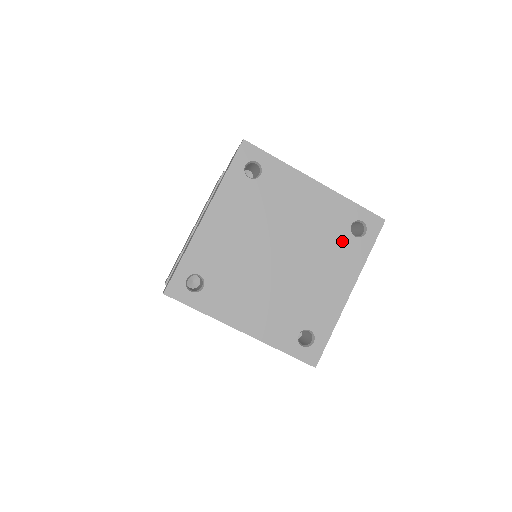
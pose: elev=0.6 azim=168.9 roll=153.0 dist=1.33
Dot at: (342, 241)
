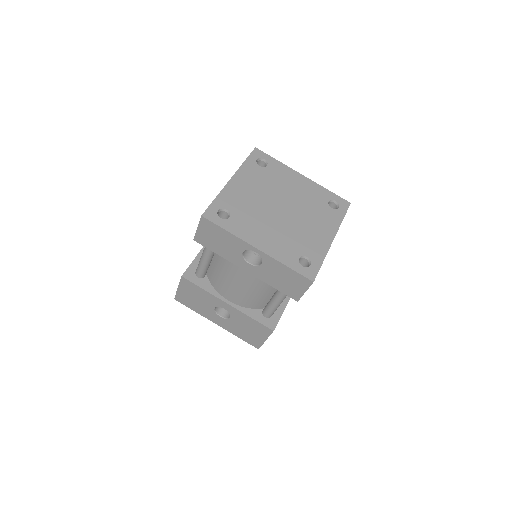
Dot at: (323, 209)
